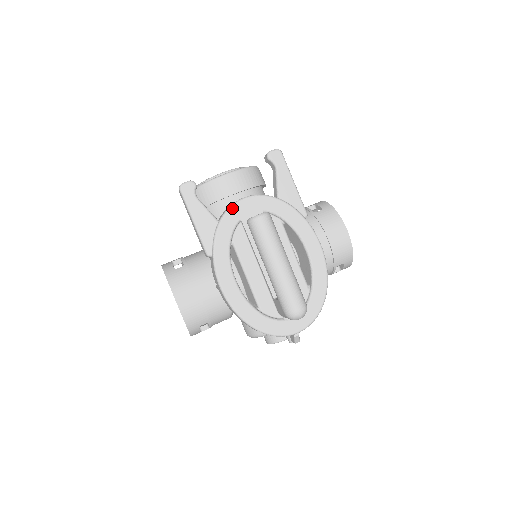
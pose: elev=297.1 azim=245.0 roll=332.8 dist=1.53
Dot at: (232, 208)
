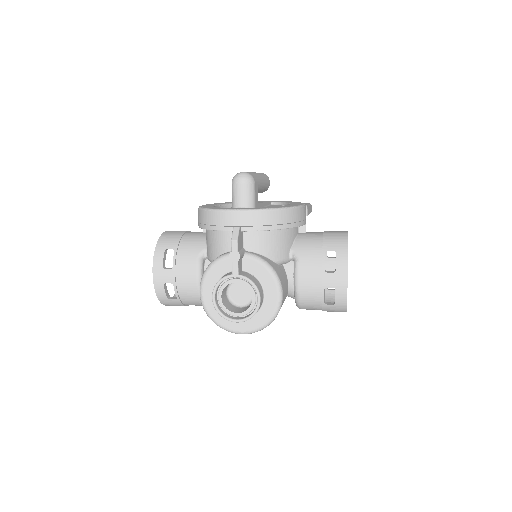
Dot at: occluded
